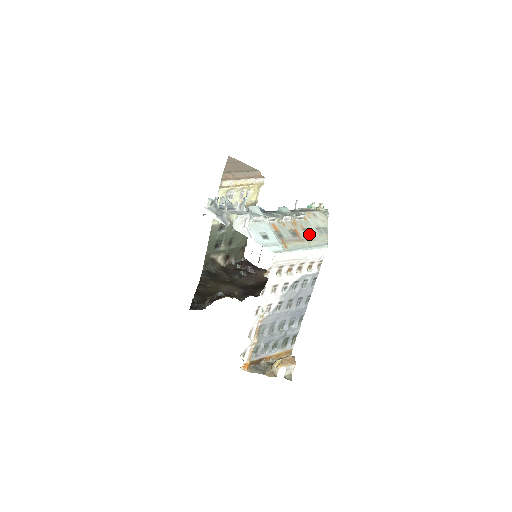
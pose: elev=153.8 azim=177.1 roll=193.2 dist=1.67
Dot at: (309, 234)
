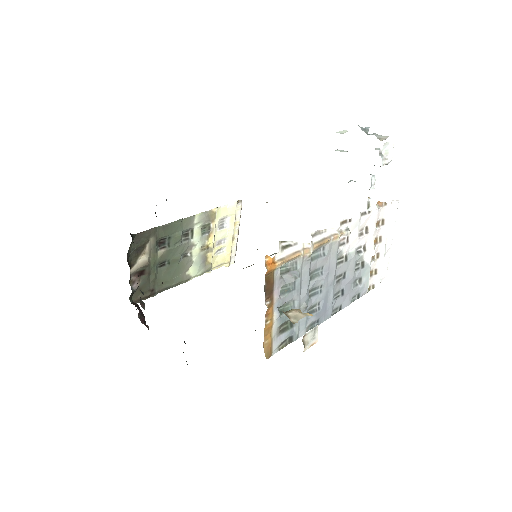
Dot at: occluded
